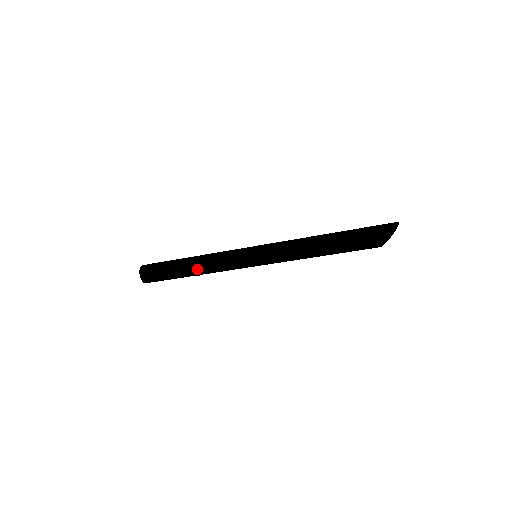
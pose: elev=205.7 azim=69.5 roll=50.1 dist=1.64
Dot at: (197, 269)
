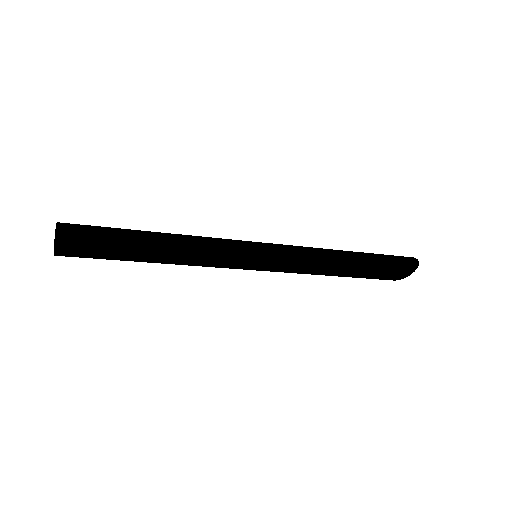
Dot at: (170, 256)
